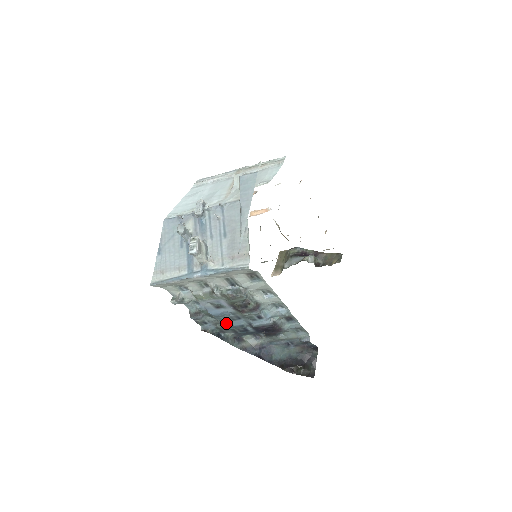
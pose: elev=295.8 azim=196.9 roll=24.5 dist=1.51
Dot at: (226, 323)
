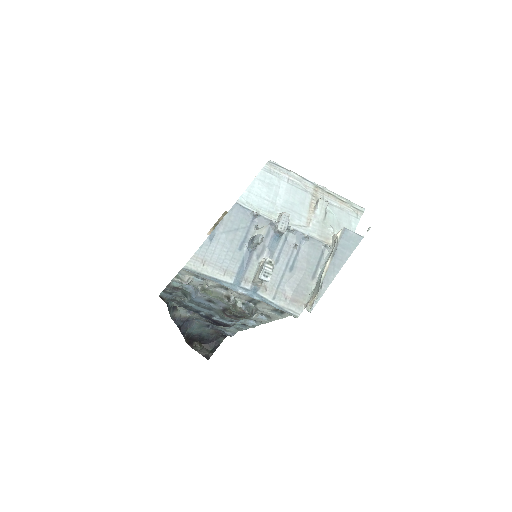
Dot at: (191, 304)
